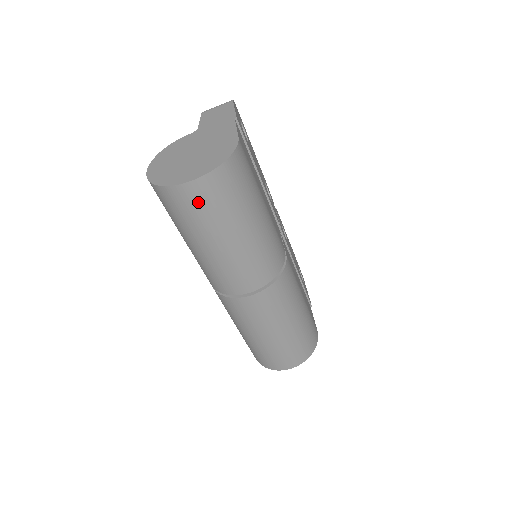
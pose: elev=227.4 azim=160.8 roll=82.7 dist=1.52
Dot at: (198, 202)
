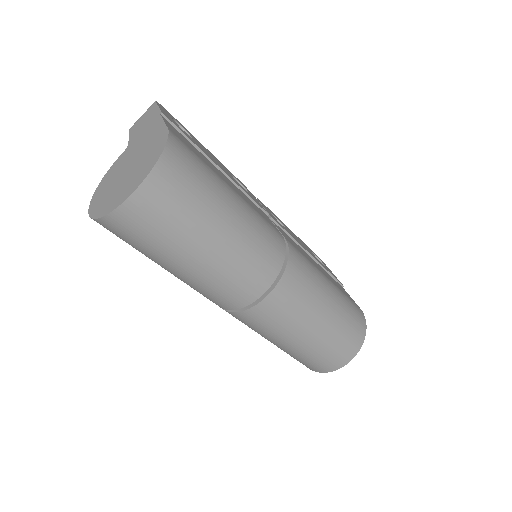
Dot at: (151, 216)
